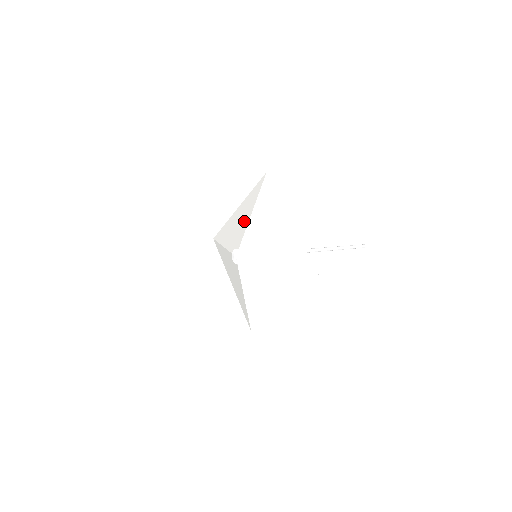
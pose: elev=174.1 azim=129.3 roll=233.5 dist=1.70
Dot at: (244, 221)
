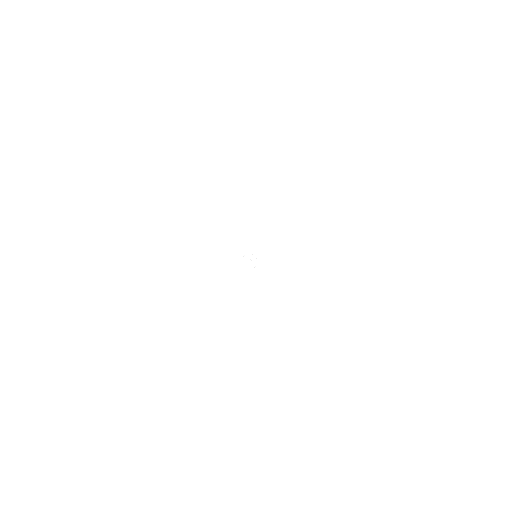
Dot at: (268, 228)
